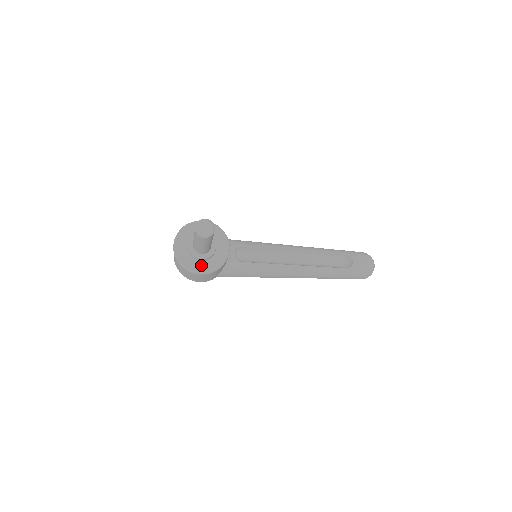
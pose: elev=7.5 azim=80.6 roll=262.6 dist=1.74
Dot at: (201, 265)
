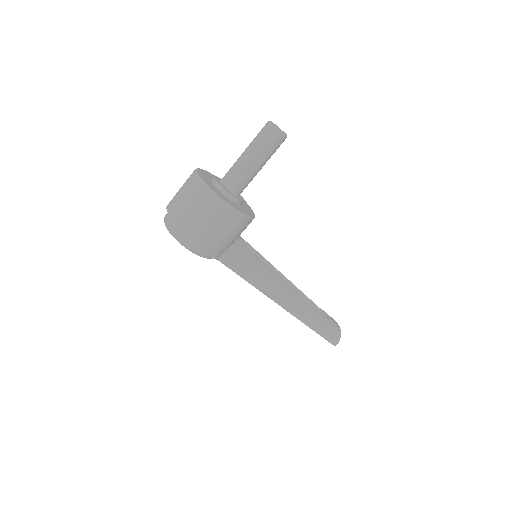
Dot at: (233, 204)
